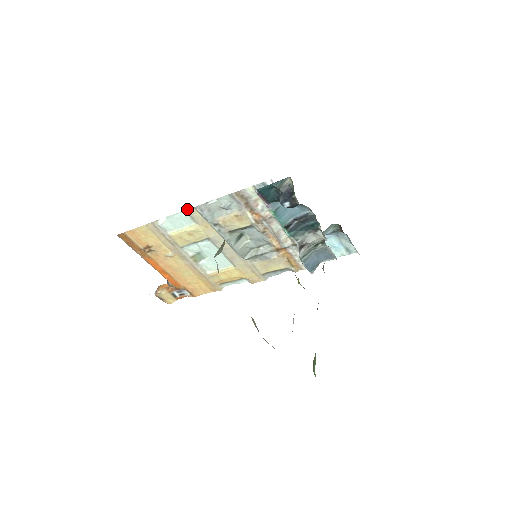
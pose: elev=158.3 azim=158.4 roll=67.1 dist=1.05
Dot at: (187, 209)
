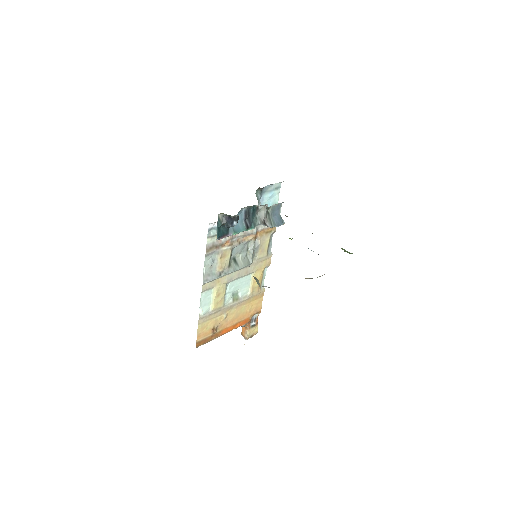
Dot at: occluded
